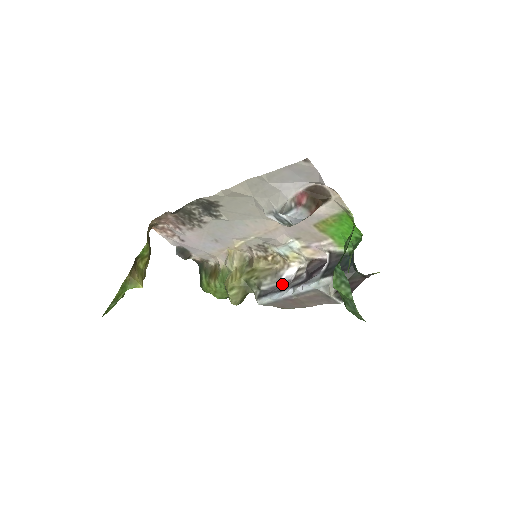
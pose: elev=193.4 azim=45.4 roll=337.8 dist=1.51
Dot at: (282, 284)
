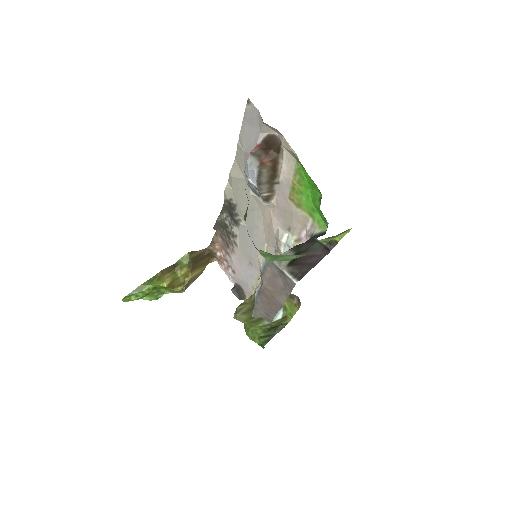
Dot at: occluded
